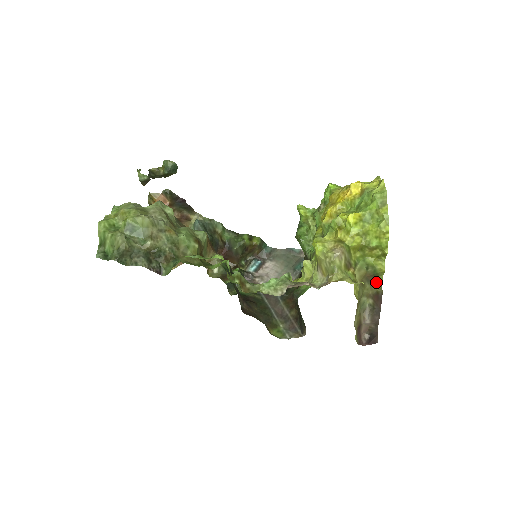
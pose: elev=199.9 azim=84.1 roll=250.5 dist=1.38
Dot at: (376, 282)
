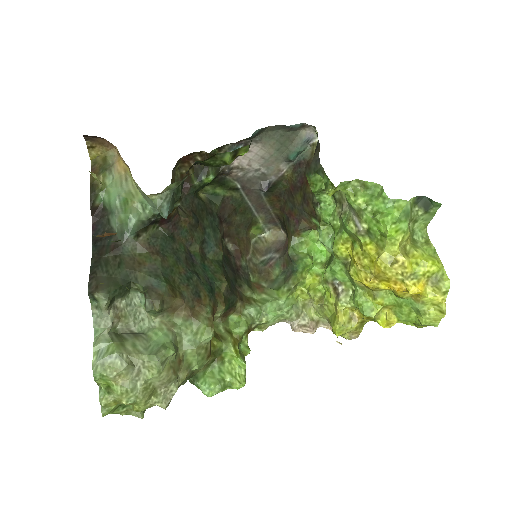
Dot at: occluded
